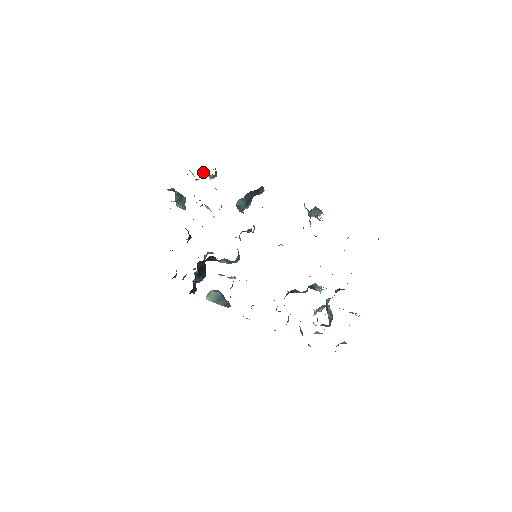
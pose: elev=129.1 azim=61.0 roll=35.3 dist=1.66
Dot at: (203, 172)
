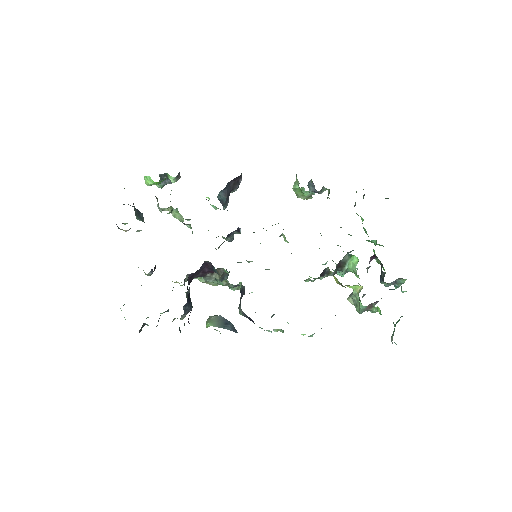
Dot at: (162, 175)
